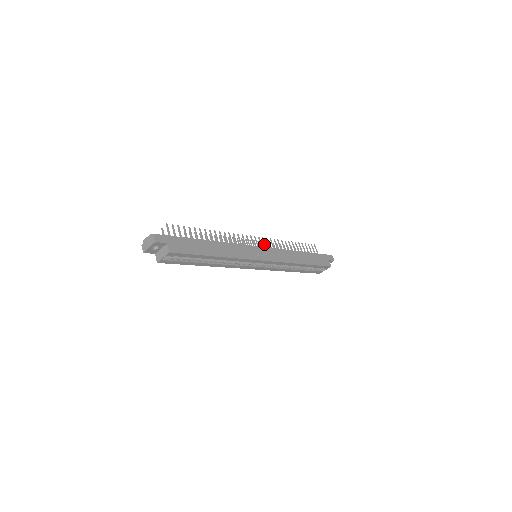
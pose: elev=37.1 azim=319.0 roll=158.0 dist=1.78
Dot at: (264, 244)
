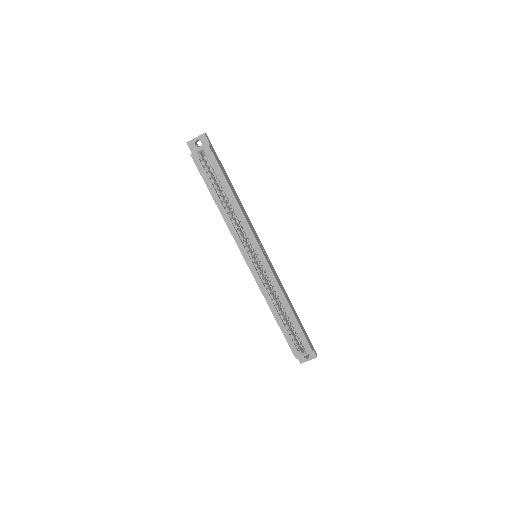
Dot at: occluded
